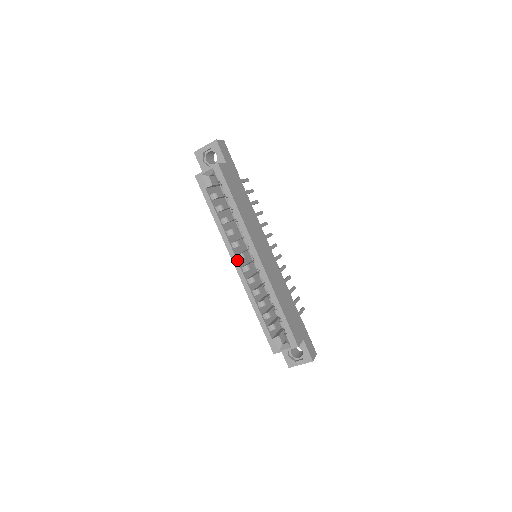
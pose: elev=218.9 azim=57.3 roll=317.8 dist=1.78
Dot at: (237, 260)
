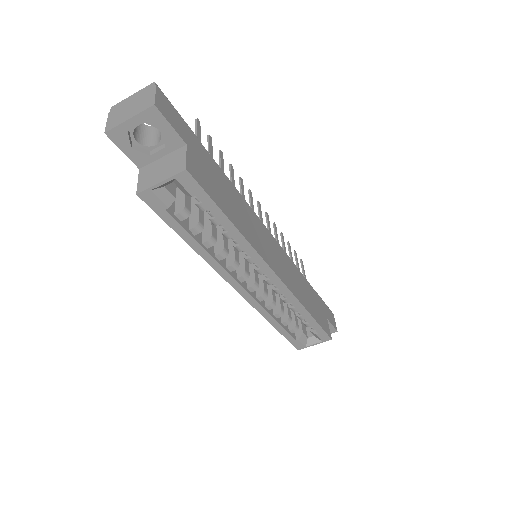
Dot at: (240, 285)
